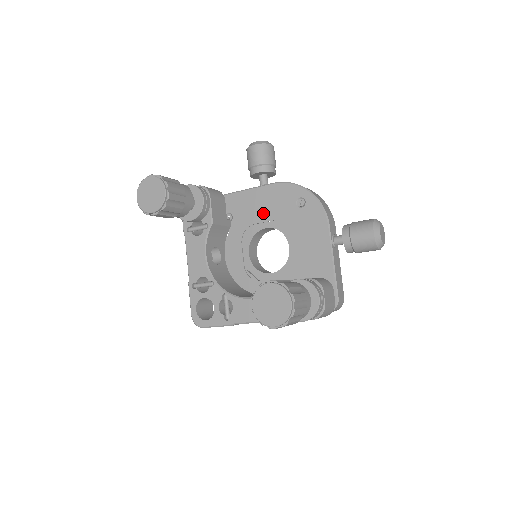
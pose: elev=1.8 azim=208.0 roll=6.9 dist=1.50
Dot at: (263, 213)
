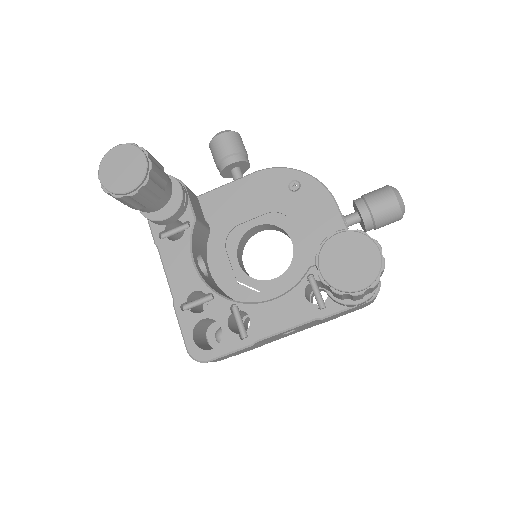
Dot at: (248, 209)
